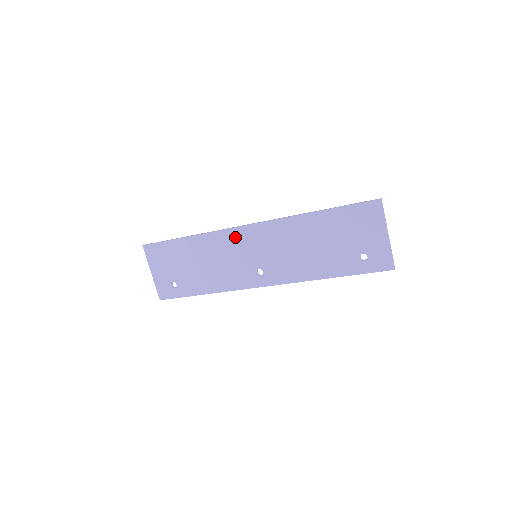
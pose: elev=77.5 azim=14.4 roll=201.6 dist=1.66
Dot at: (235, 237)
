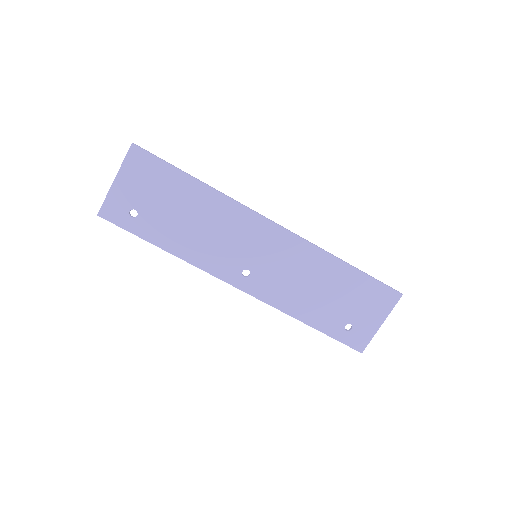
Dot at: (253, 224)
